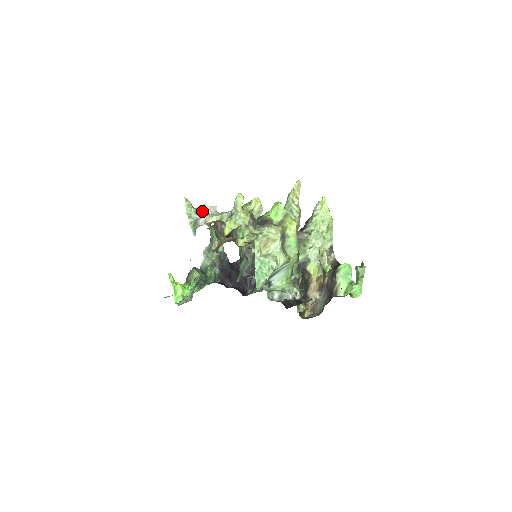
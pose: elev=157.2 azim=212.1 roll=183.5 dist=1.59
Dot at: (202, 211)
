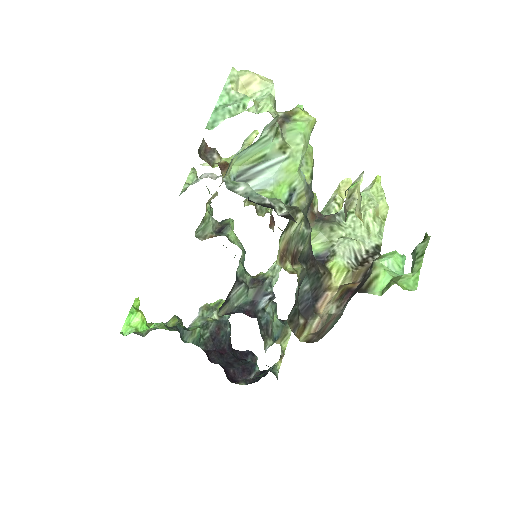
Dot at: occluded
